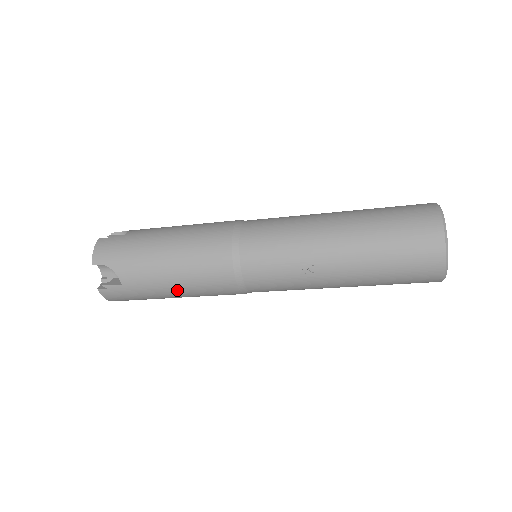
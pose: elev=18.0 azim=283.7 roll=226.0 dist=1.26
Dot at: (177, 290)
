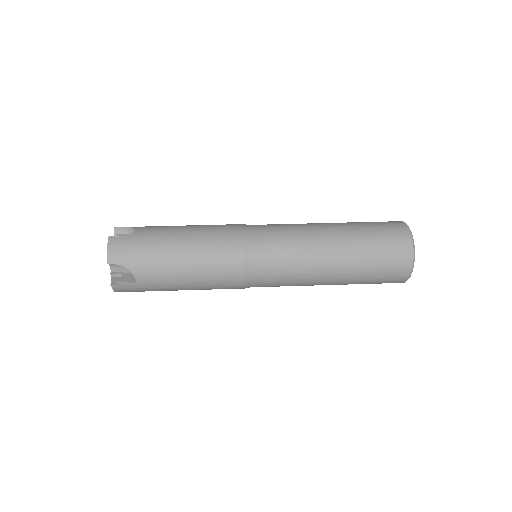
Dot at: occluded
